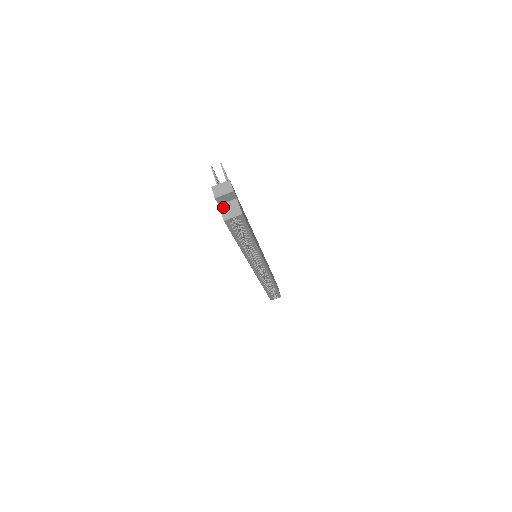
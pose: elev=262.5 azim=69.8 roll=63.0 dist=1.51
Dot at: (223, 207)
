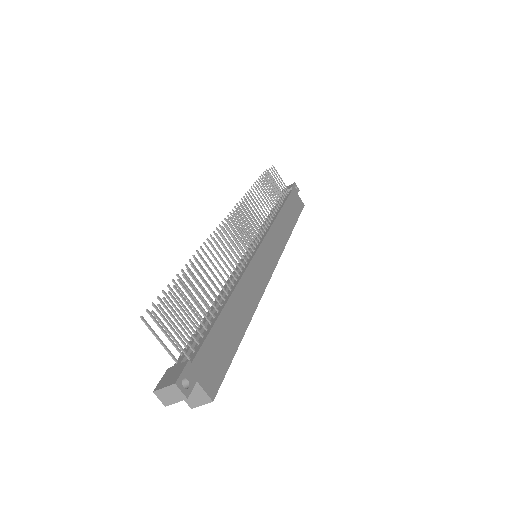
Dot at: occluded
